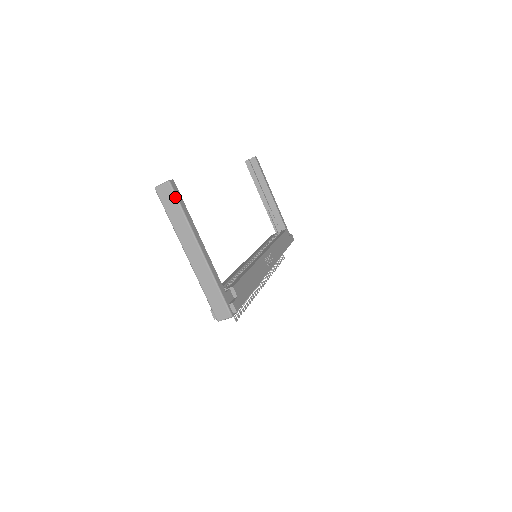
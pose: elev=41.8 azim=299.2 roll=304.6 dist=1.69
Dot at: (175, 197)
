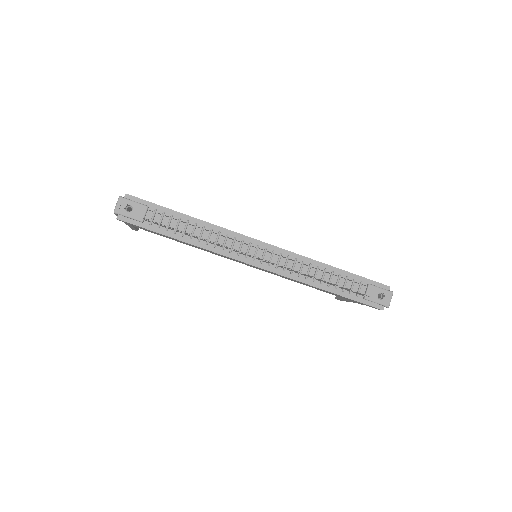
Dot at: occluded
